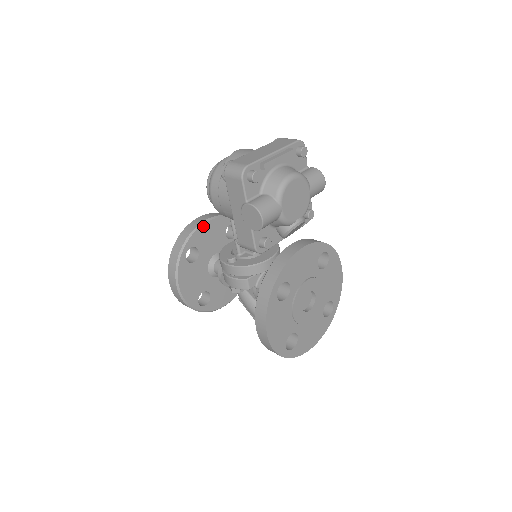
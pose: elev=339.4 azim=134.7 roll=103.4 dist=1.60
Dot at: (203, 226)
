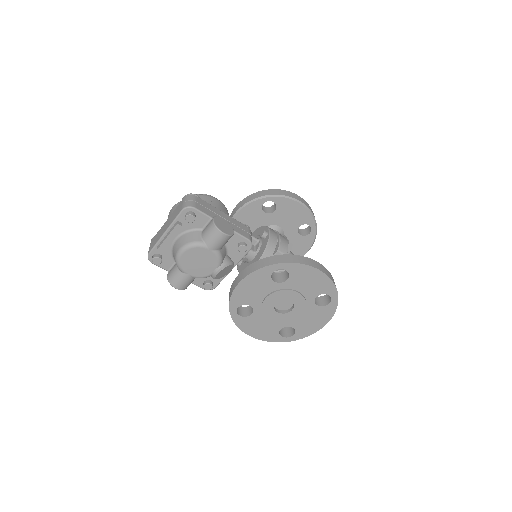
Dot at: (236, 218)
